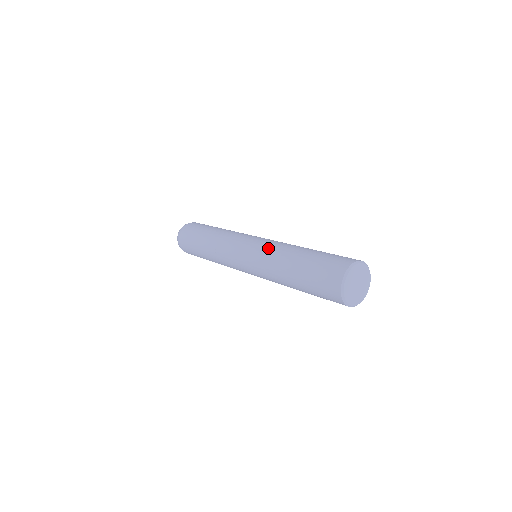
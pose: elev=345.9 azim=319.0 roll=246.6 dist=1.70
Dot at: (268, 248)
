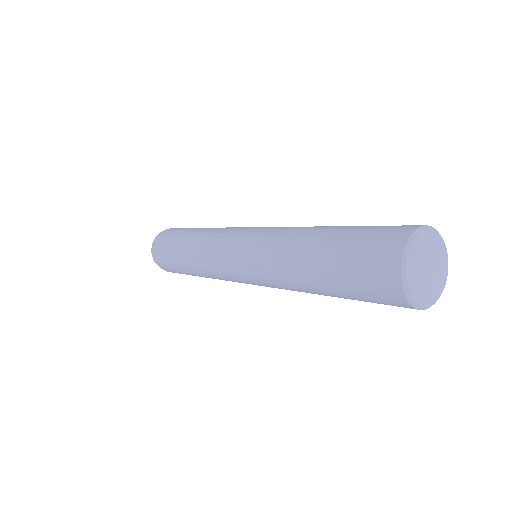
Dot at: (279, 228)
